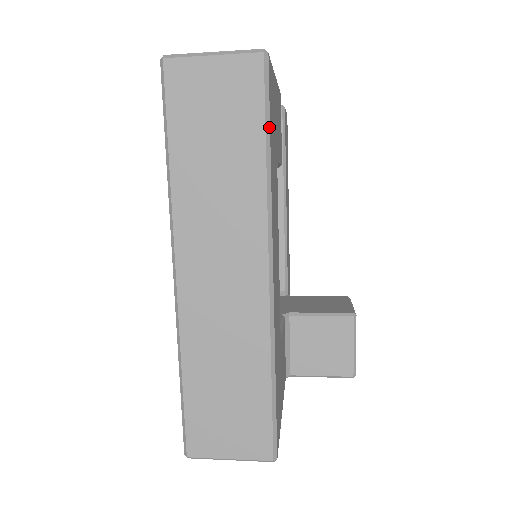
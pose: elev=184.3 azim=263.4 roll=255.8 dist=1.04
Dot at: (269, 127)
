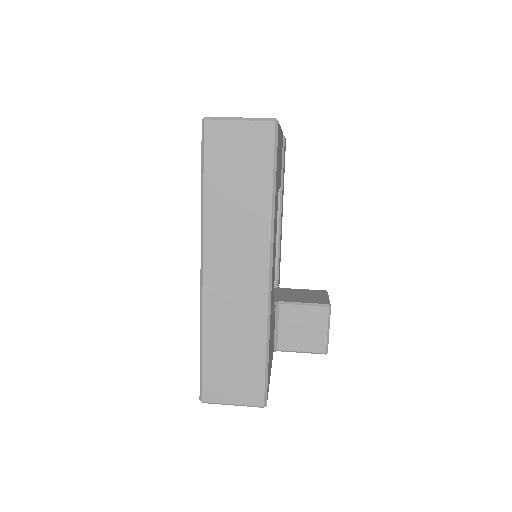
Dot at: (276, 172)
